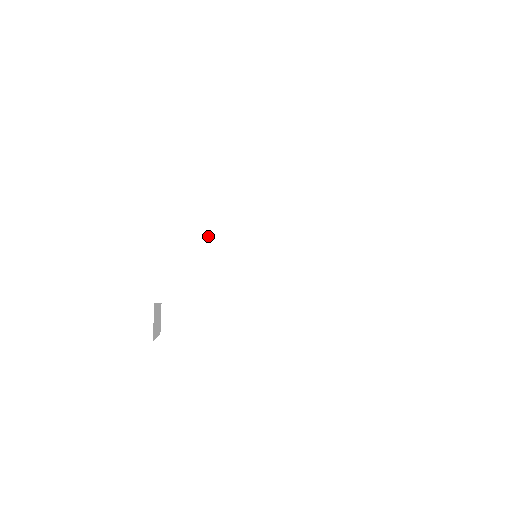
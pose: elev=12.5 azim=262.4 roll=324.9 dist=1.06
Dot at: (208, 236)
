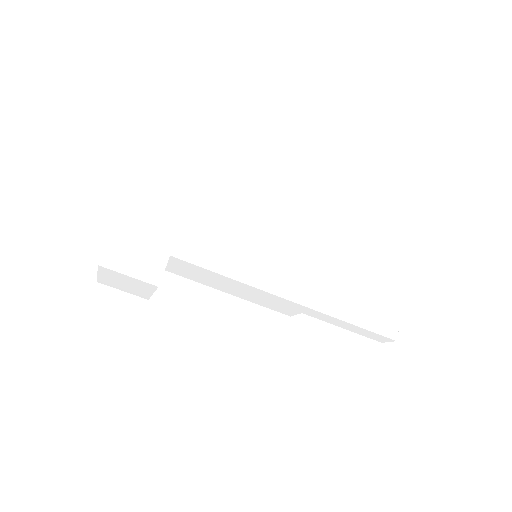
Dot at: (230, 219)
